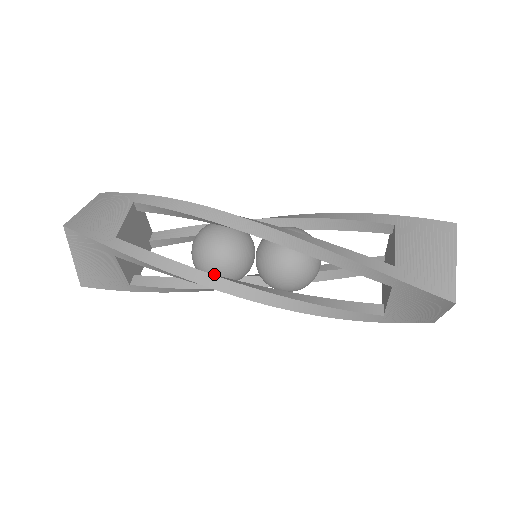
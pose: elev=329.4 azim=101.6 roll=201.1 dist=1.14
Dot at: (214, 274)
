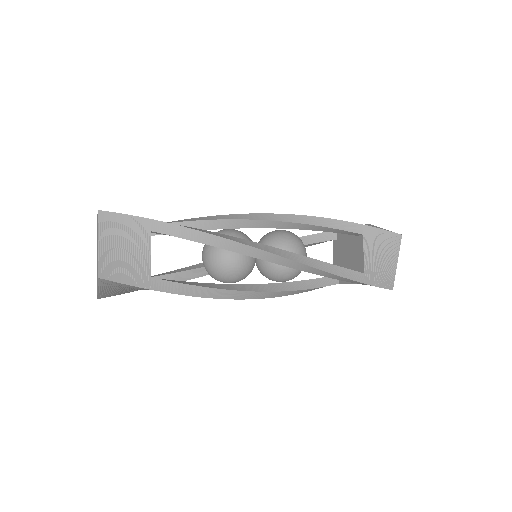
Dot at: occluded
